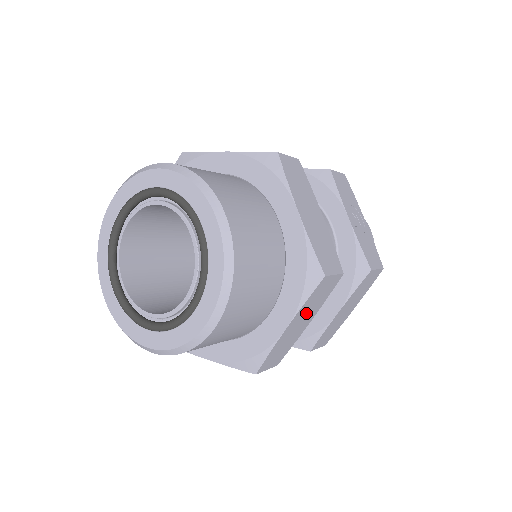
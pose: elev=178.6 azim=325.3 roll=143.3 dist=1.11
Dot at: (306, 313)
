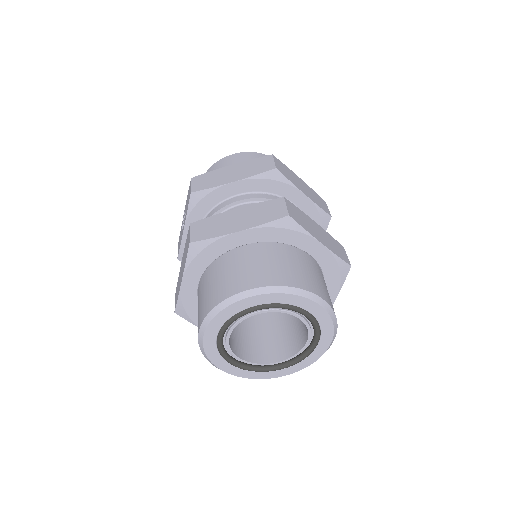
Dot at: occluded
